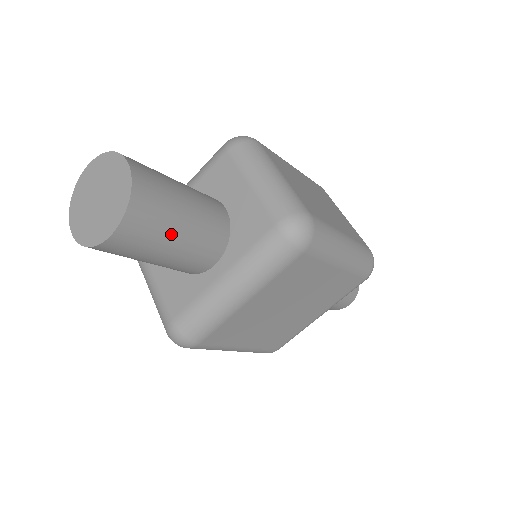
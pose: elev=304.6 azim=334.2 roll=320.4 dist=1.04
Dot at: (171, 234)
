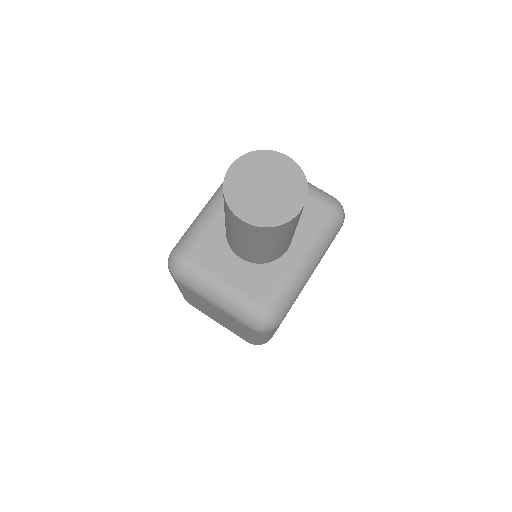
Dot at: occluded
